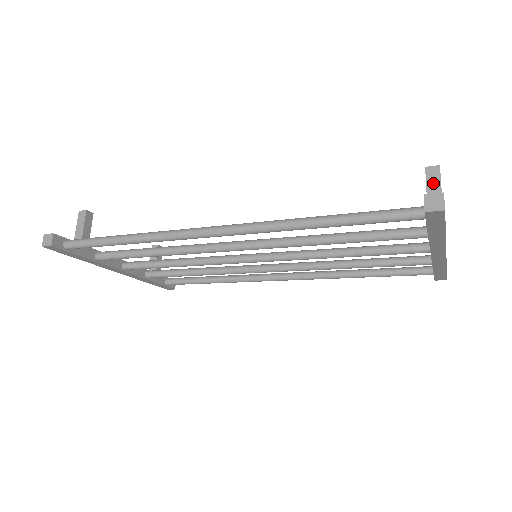
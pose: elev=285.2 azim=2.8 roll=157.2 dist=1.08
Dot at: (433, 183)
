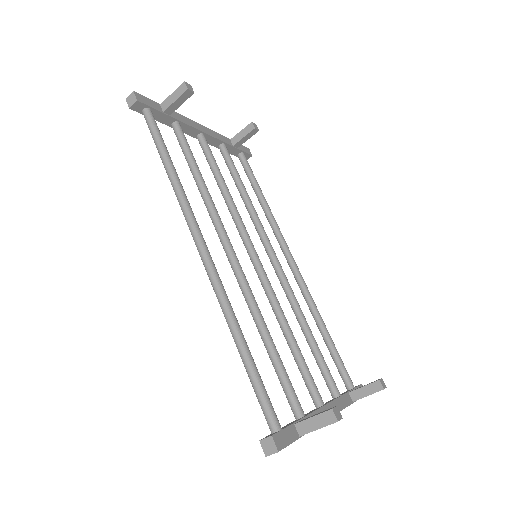
Dot at: (320, 421)
